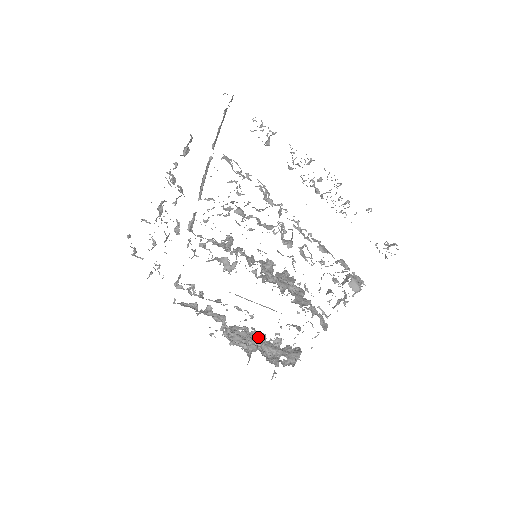
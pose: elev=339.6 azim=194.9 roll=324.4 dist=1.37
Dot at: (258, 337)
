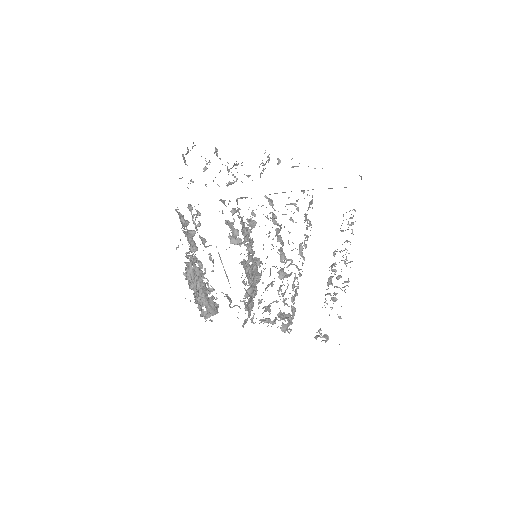
Dot at: (203, 278)
